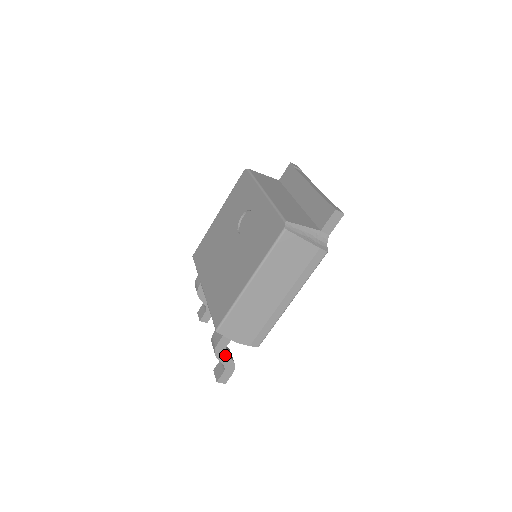
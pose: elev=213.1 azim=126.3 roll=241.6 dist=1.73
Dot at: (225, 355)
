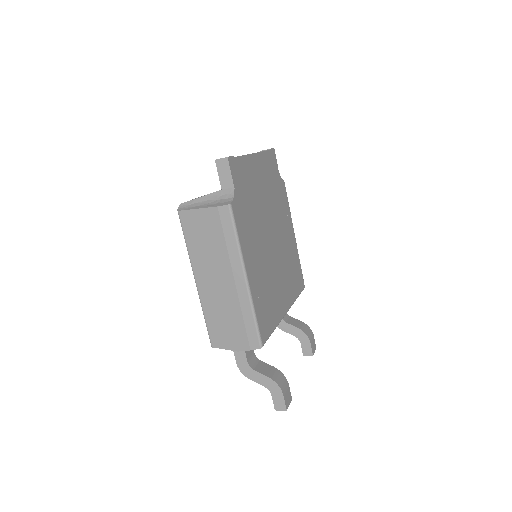
Dot at: (255, 373)
